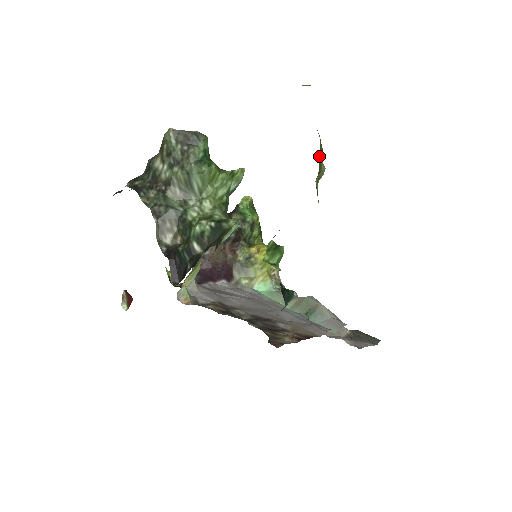
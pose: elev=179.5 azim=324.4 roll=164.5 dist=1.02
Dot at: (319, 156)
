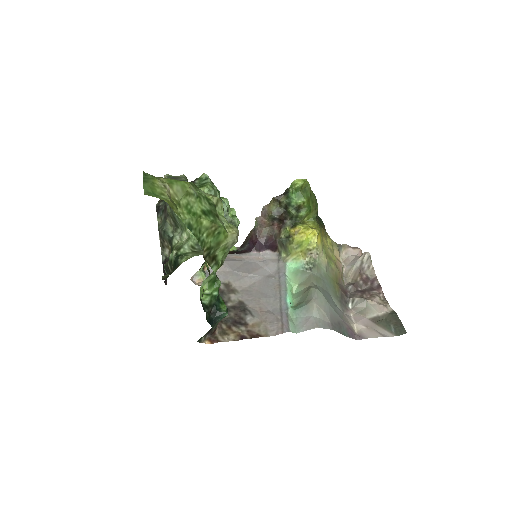
Dot at: (215, 238)
